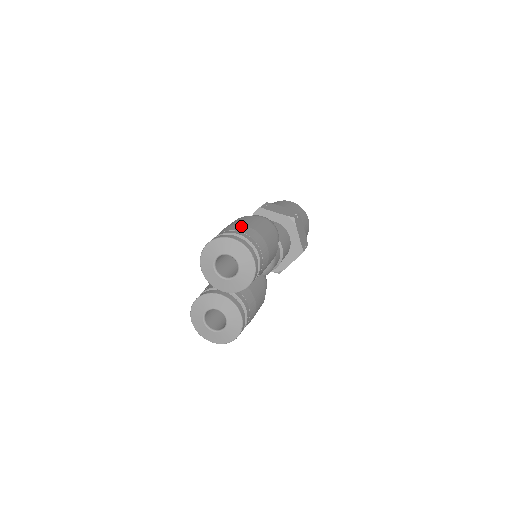
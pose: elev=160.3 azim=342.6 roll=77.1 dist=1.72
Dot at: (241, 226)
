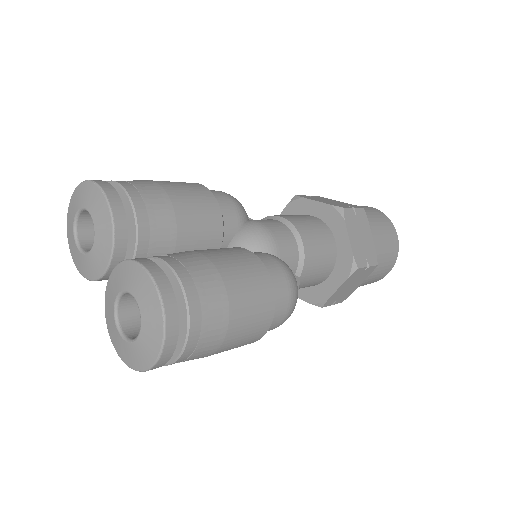
Dot at: occluded
